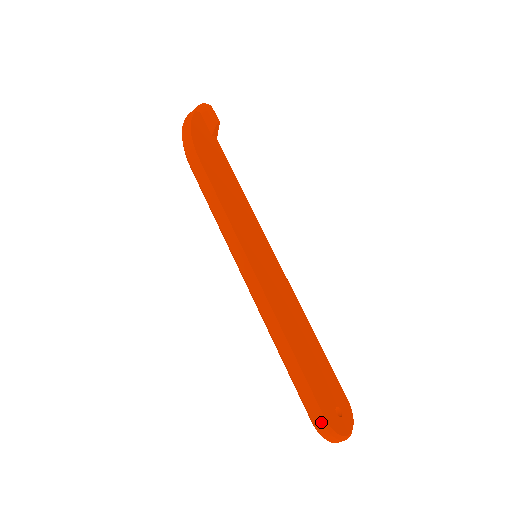
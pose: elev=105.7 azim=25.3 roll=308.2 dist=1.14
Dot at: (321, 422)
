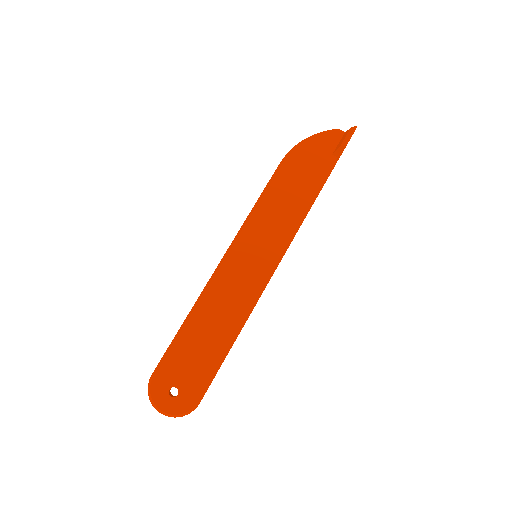
Dot at: (151, 376)
